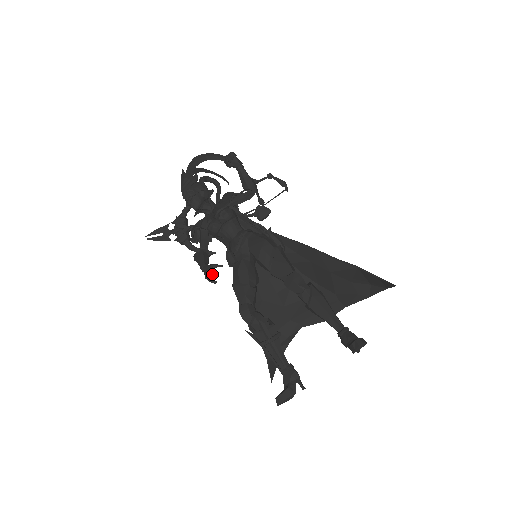
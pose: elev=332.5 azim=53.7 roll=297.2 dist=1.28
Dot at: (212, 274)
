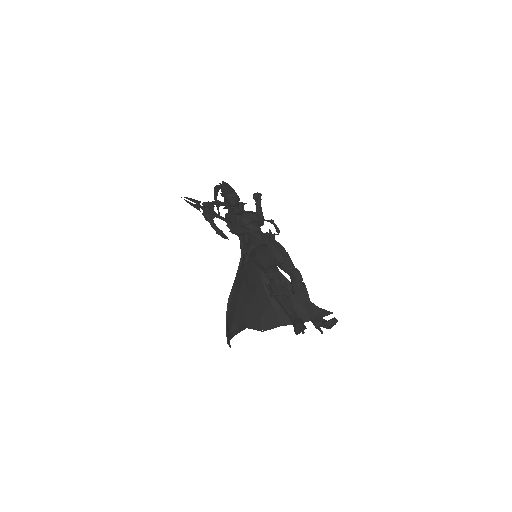
Dot at: (269, 234)
